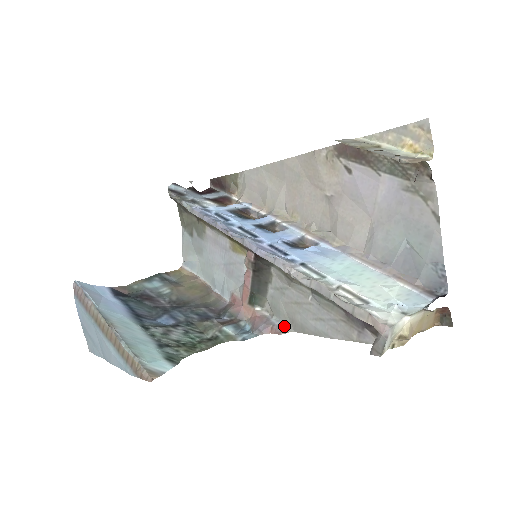
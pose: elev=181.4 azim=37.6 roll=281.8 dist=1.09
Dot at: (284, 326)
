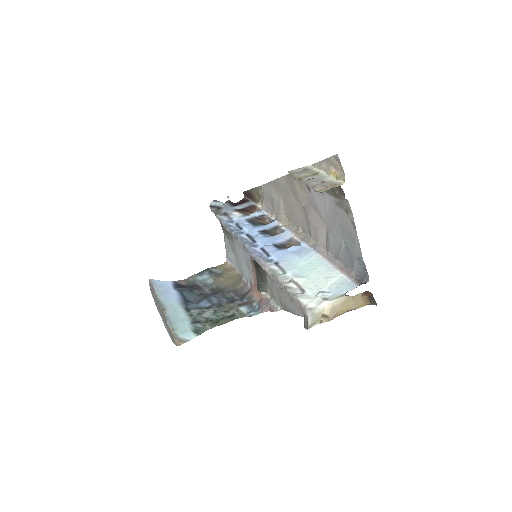
Dot at: (277, 306)
